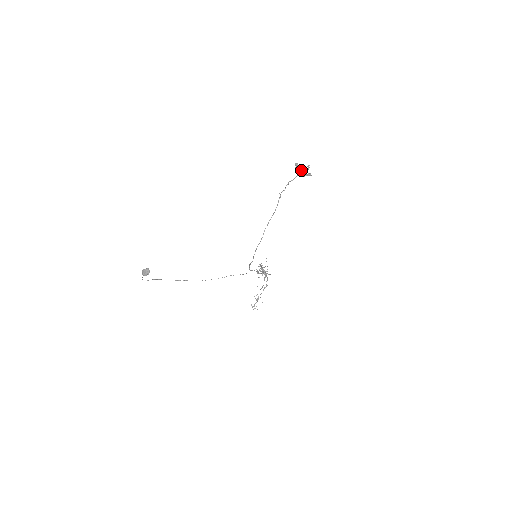
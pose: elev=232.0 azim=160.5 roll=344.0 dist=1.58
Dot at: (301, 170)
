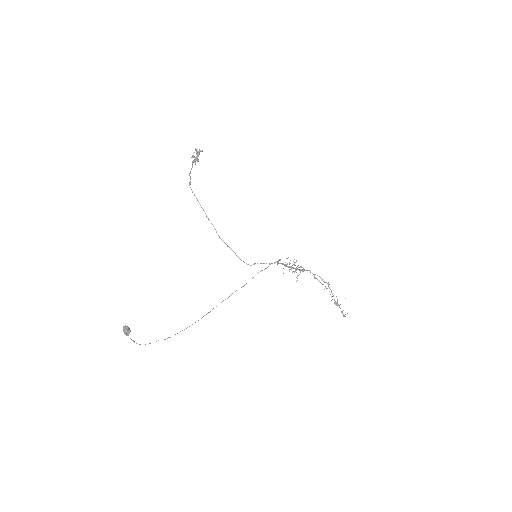
Dot at: (192, 157)
